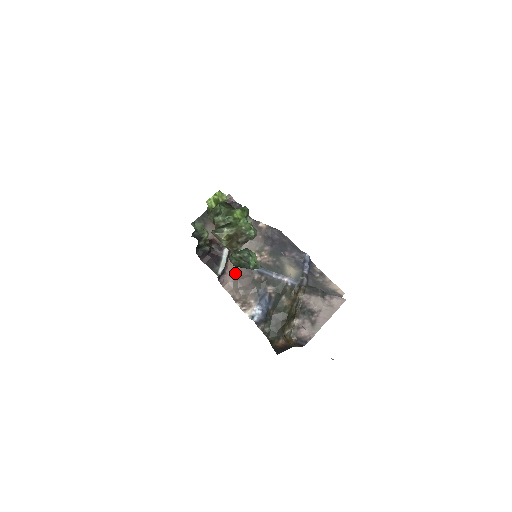
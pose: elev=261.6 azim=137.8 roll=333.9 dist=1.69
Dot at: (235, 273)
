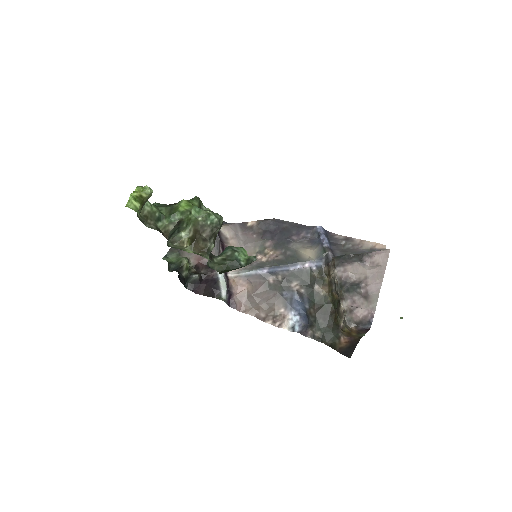
Dot at: (244, 288)
